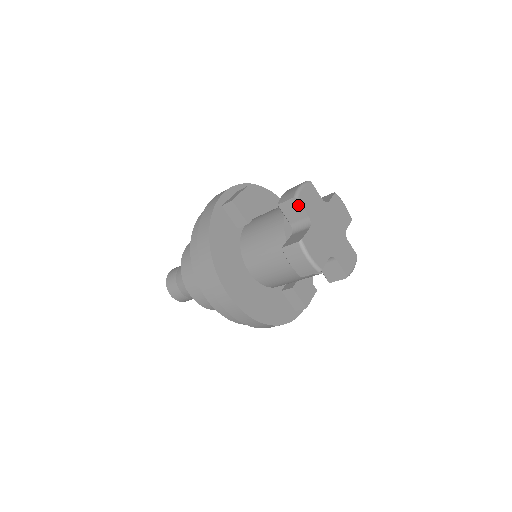
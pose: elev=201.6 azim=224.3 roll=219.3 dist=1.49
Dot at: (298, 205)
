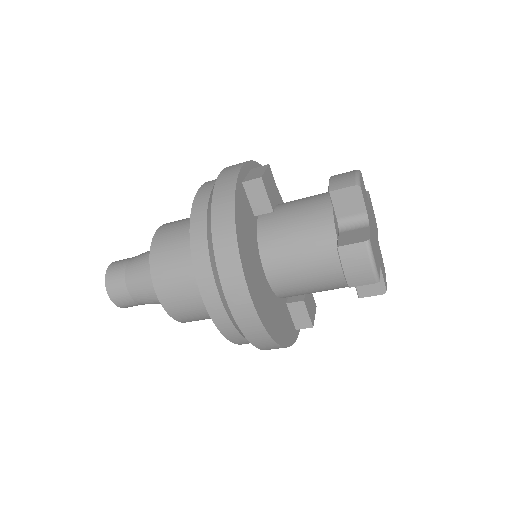
Dot at: (358, 196)
